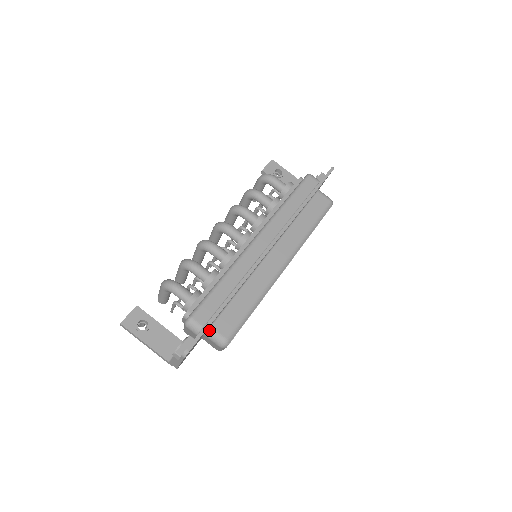
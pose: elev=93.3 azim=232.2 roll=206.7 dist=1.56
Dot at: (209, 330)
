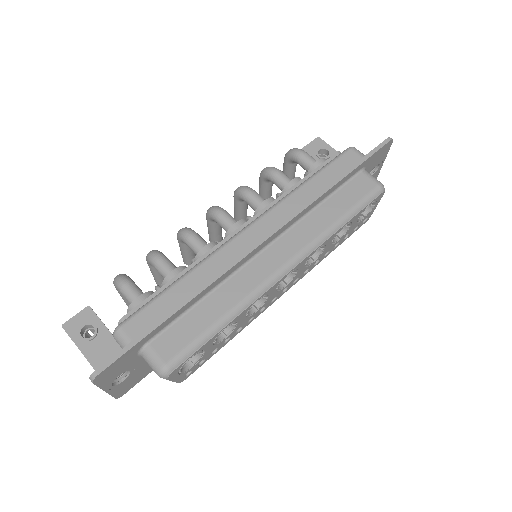
Dot at: (144, 348)
